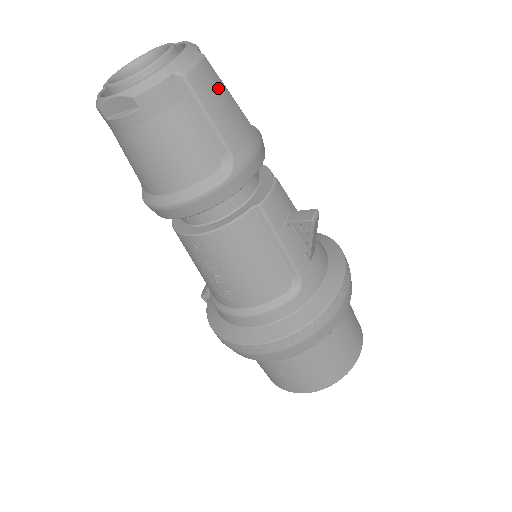
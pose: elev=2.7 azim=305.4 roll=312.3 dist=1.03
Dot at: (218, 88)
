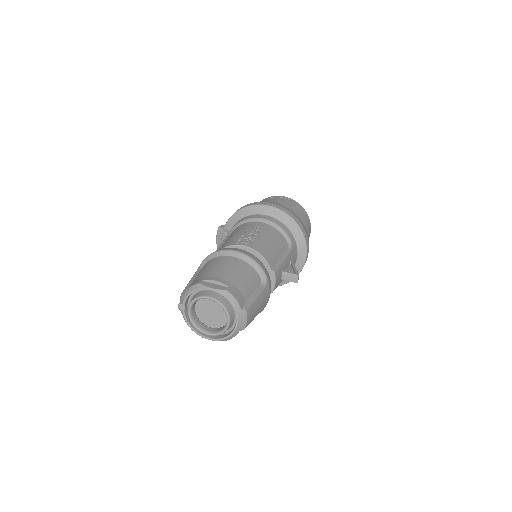
Dot at: (254, 309)
